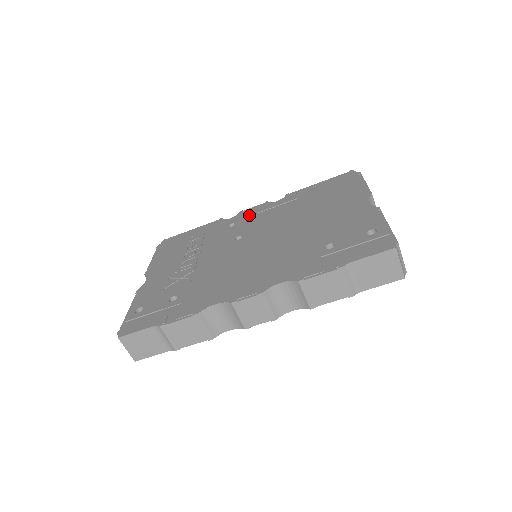
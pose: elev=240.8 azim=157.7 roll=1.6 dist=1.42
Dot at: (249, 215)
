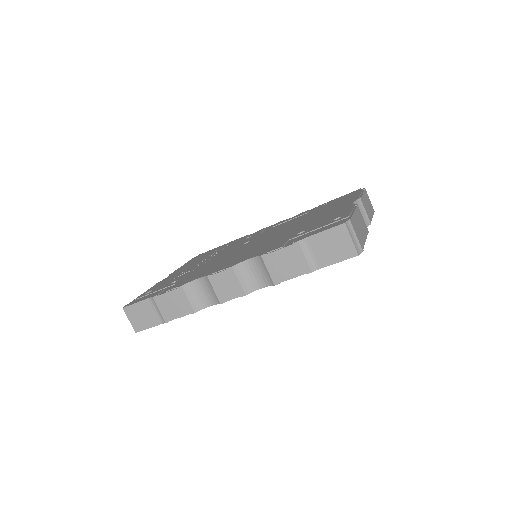
Dot at: (265, 229)
